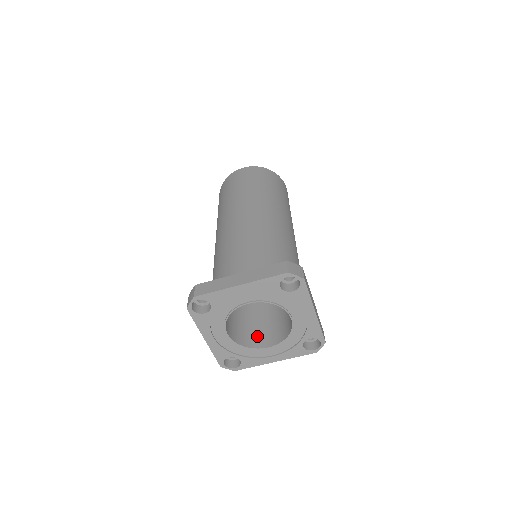
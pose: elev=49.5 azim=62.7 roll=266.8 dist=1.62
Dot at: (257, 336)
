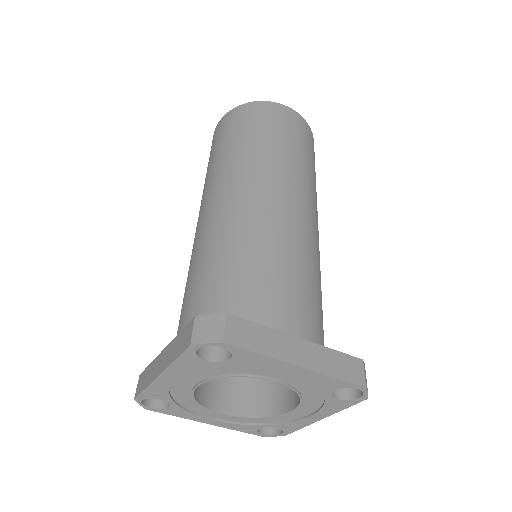
Dot at: (279, 390)
